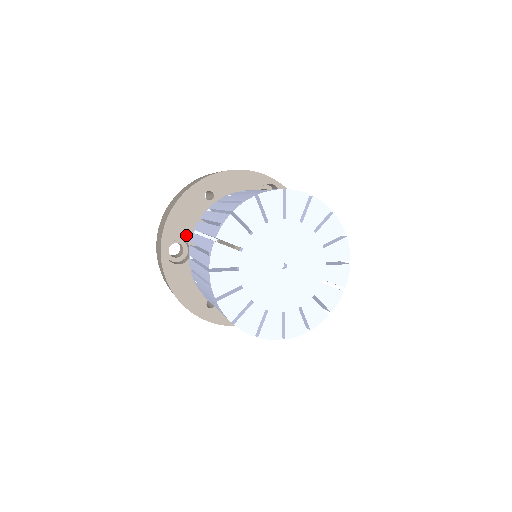
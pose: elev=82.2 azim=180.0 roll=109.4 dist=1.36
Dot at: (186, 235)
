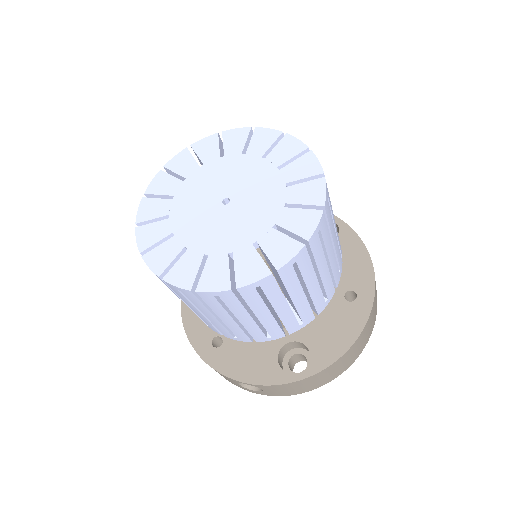
Dot at: occluded
